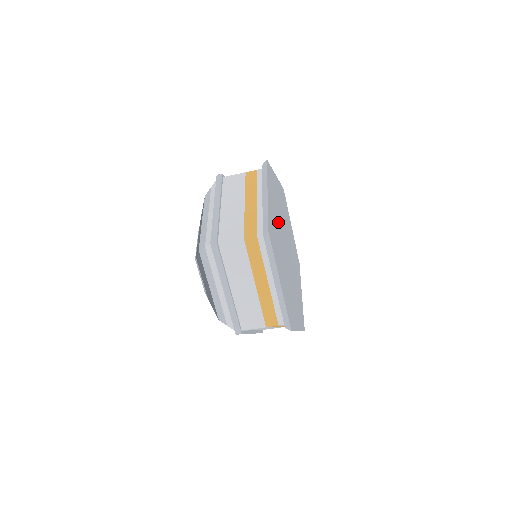
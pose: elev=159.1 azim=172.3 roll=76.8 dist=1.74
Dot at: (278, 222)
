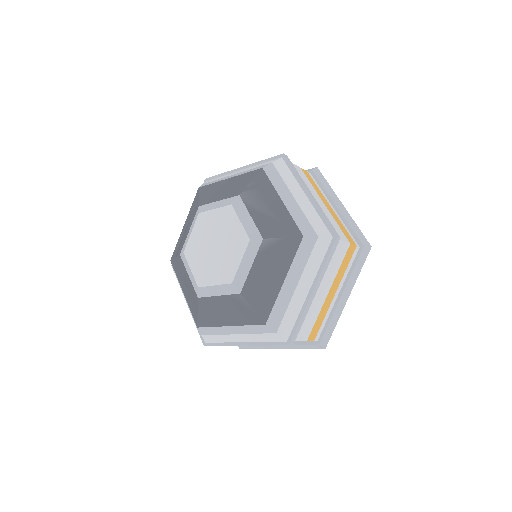
Dot at: occluded
